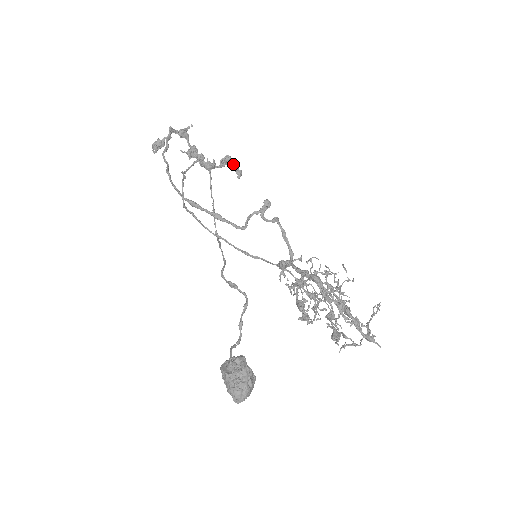
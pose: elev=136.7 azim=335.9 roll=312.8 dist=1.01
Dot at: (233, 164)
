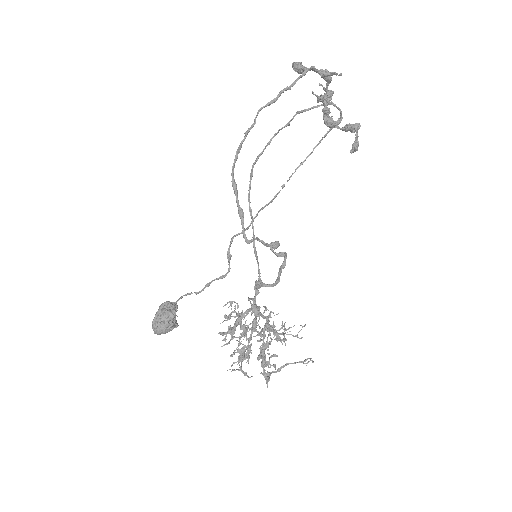
Dot at: (356, 136)
